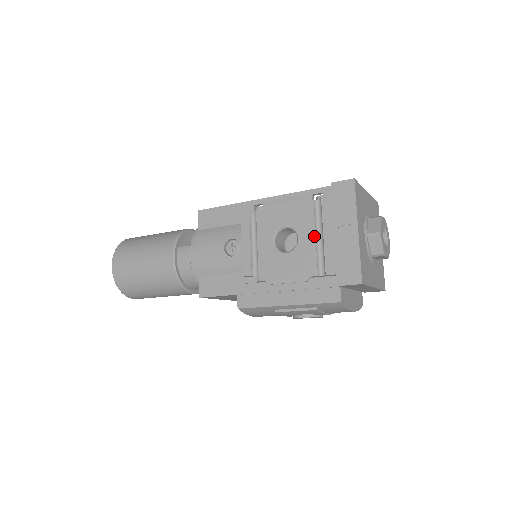
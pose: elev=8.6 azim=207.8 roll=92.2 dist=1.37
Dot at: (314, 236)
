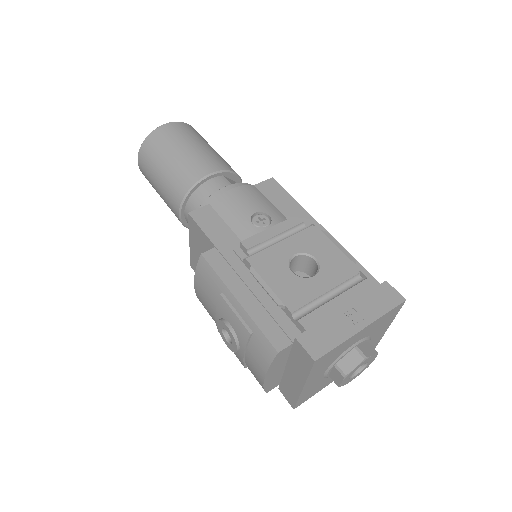
Dot at: (327, 290)
